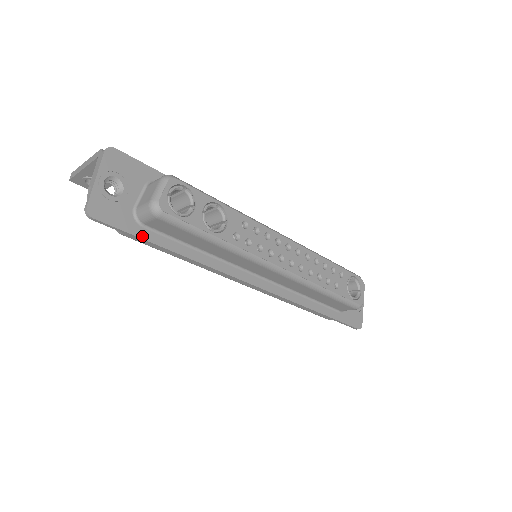
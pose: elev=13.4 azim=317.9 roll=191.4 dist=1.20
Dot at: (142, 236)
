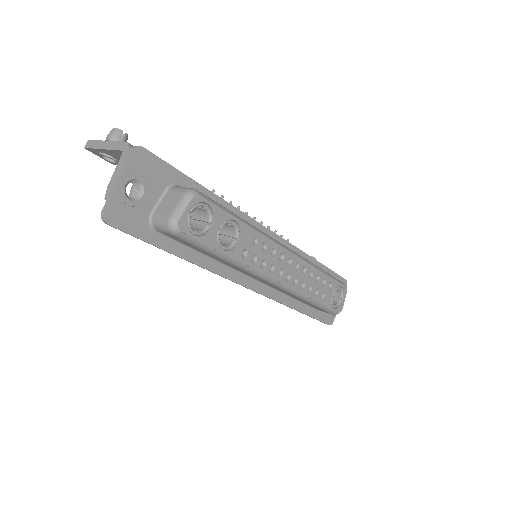
Dot at: (153, 242)
